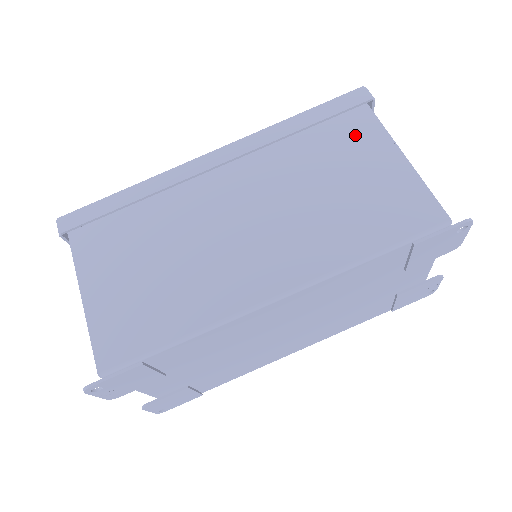
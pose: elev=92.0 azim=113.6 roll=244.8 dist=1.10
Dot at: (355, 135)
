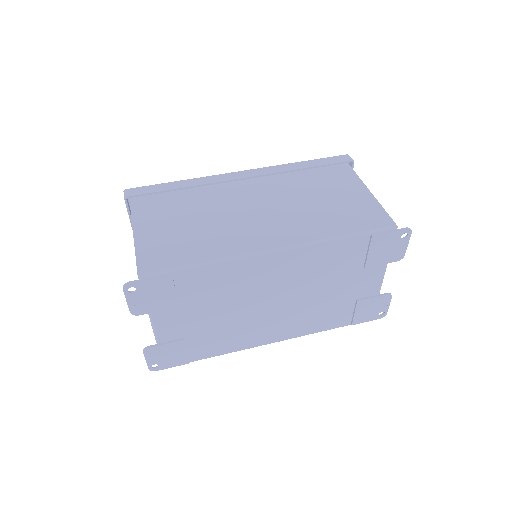
Dot at: (339, 177)
